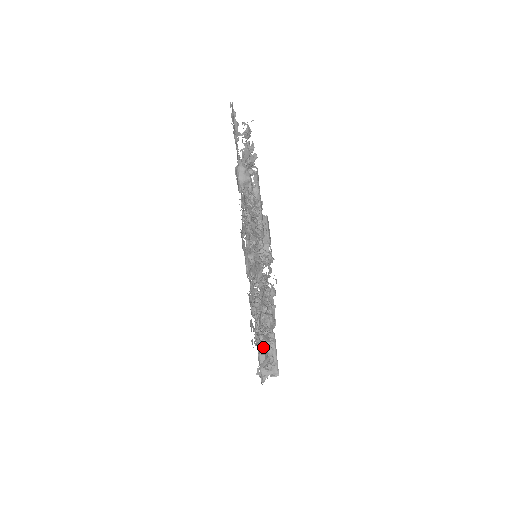
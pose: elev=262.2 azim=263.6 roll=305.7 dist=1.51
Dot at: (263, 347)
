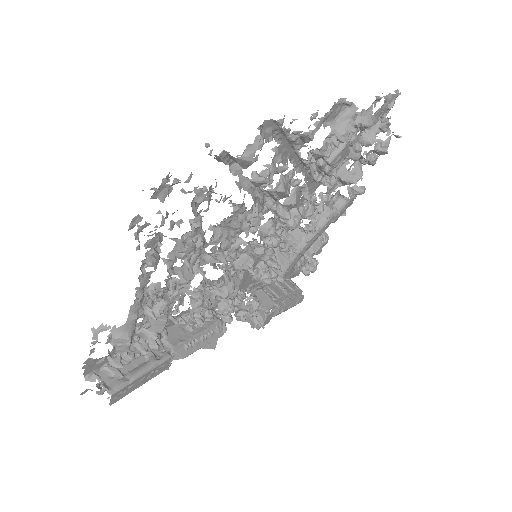
Dot at: (141, 335)
